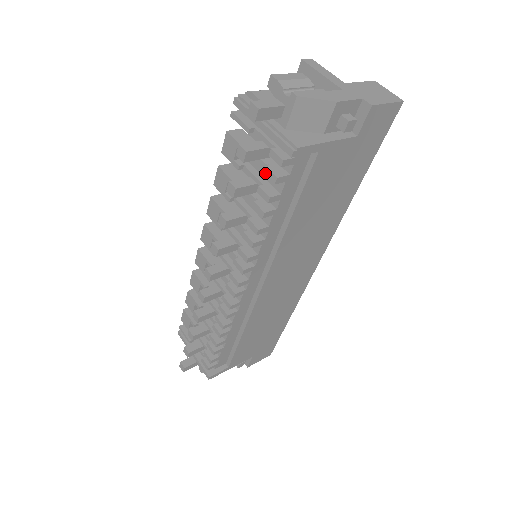
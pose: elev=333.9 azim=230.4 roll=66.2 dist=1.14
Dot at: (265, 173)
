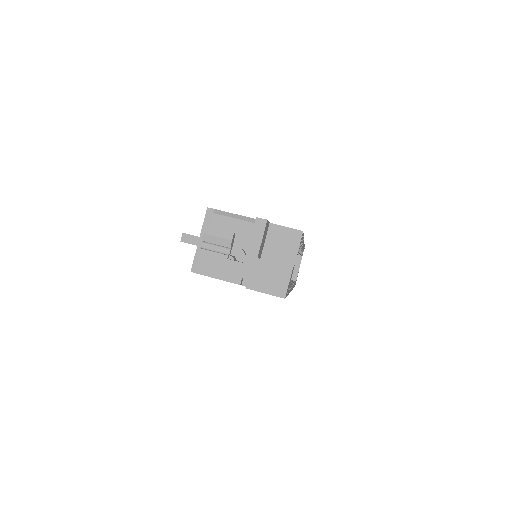
Dot at: occluded
